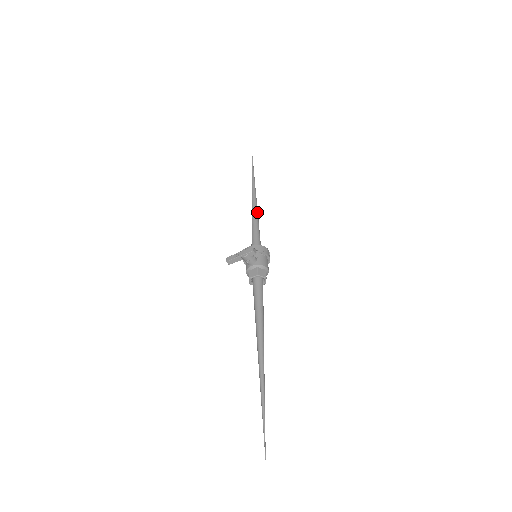
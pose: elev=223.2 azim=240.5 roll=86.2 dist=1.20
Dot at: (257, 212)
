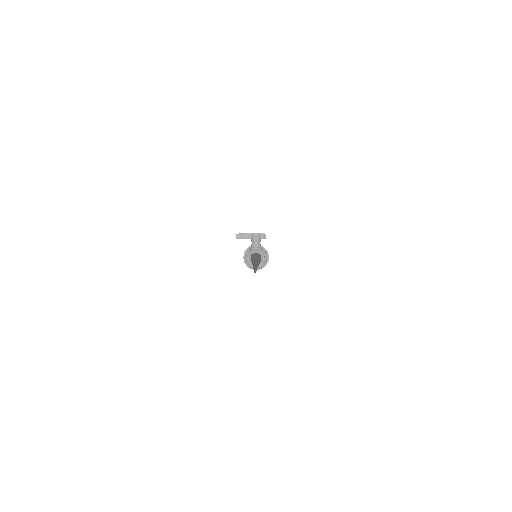
Dot at: occluded
